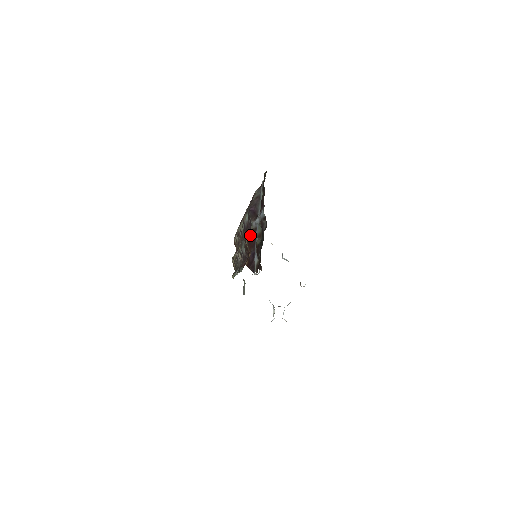
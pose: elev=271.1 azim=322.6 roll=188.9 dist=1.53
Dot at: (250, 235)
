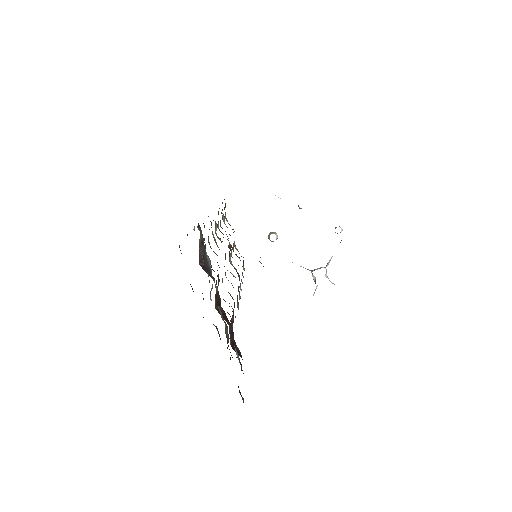
Dot at: (216, 303)
